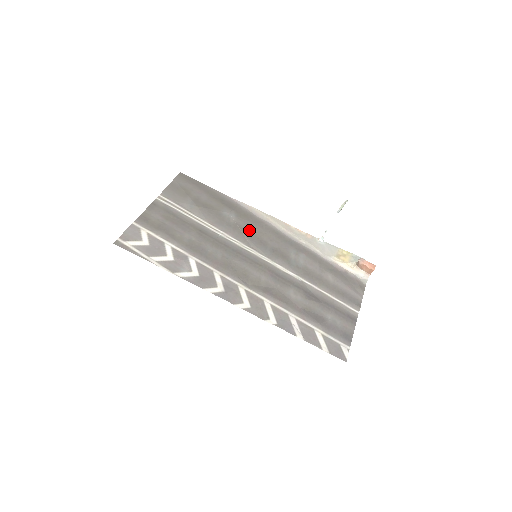
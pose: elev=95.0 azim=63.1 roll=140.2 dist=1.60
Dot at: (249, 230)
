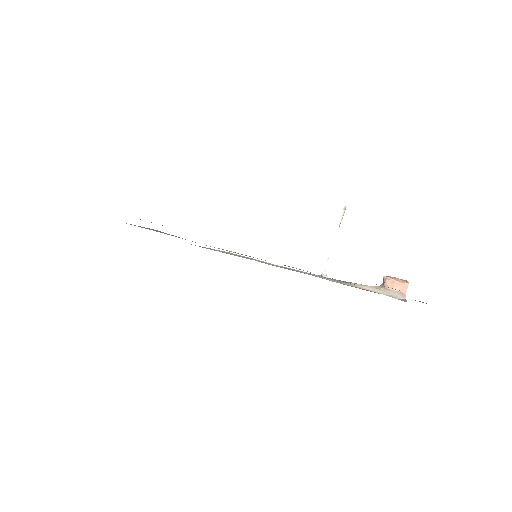
Dot at: occluded
